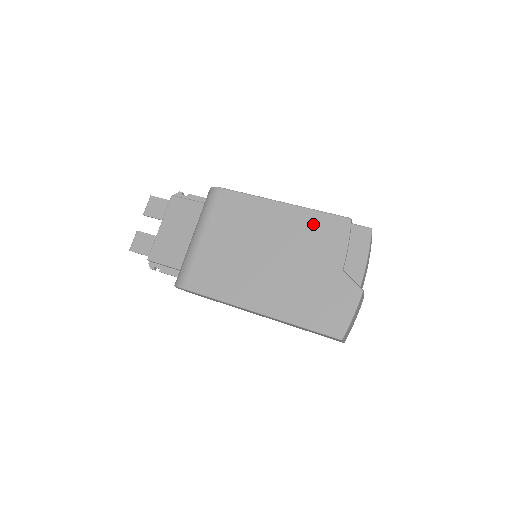
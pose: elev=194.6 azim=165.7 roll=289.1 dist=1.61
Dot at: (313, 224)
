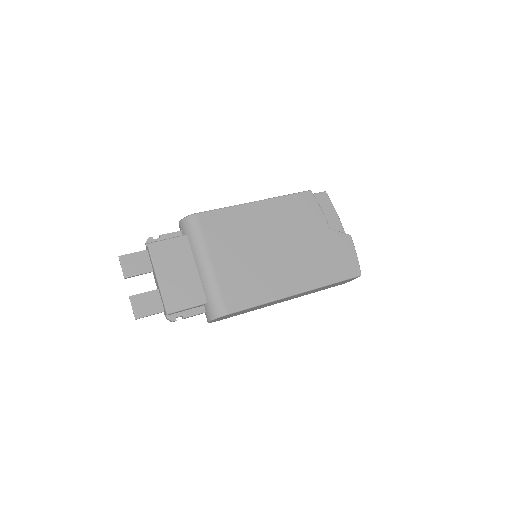
Dot at: (290, 207)
